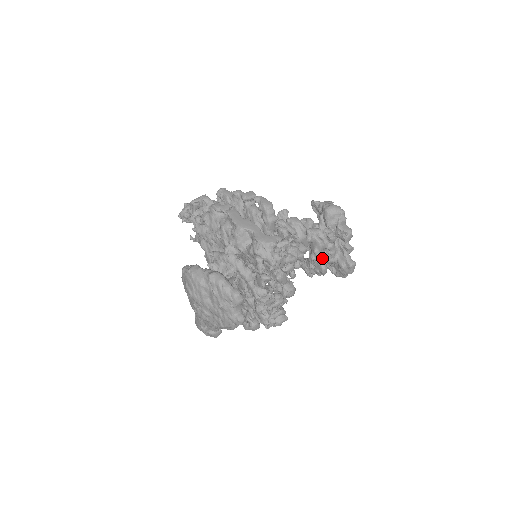
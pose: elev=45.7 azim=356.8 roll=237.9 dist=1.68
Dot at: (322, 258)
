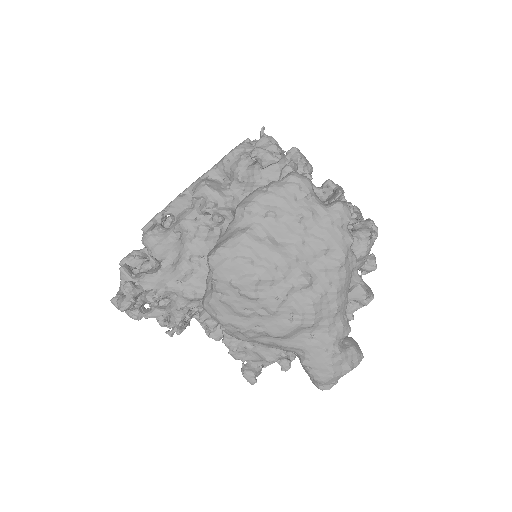
Dot at: occluded
